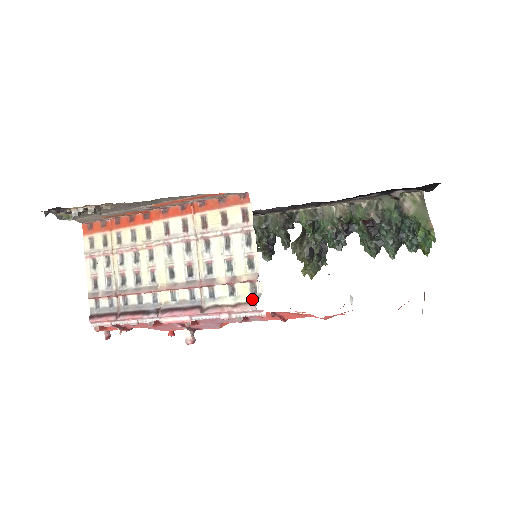
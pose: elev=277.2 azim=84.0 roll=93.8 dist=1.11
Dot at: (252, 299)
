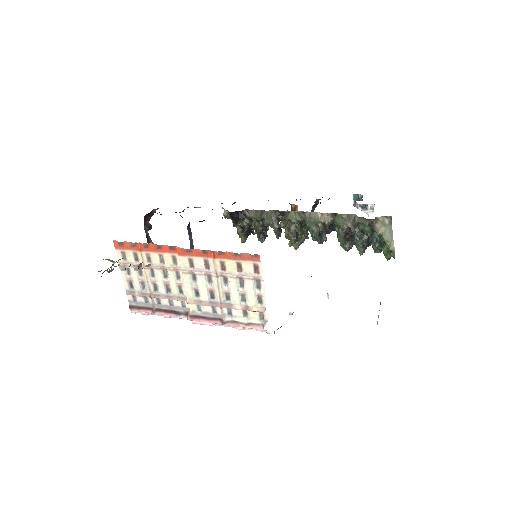
Dot at: (261, 322)
